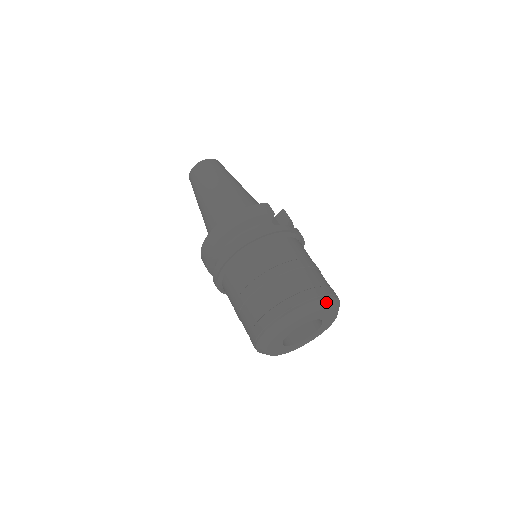
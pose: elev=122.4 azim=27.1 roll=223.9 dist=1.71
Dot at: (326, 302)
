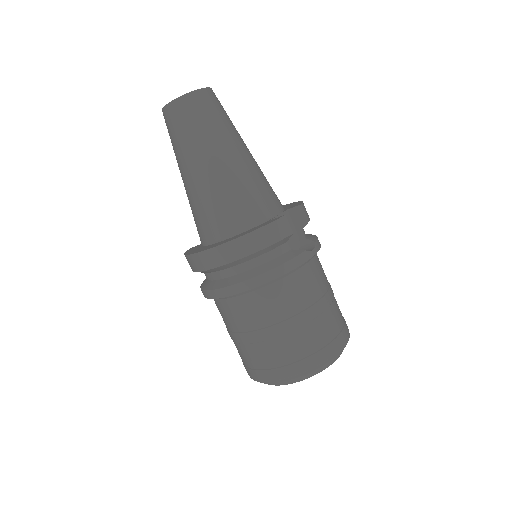
Dot at: (338, 356)
